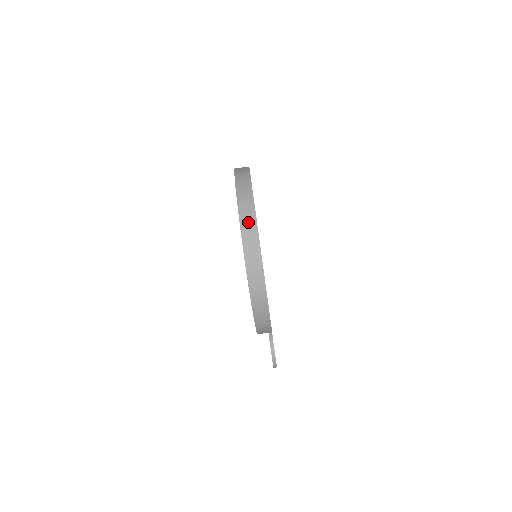
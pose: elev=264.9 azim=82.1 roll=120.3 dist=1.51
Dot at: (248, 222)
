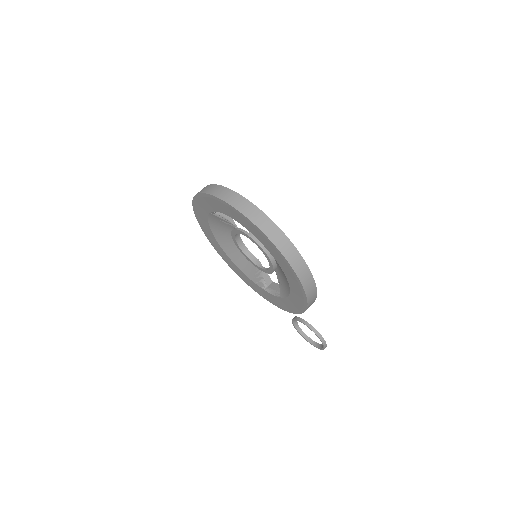
Dot at: (249, 210)
